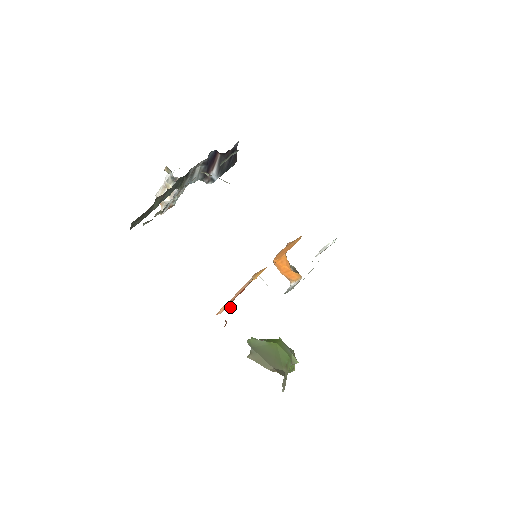
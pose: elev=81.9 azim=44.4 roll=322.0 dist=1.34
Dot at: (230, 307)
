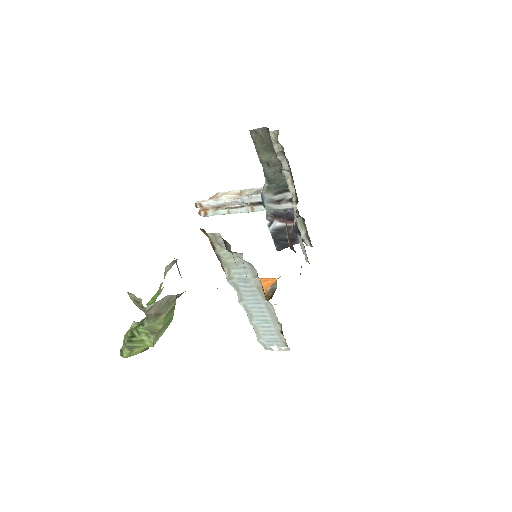
Dot at: occluded
